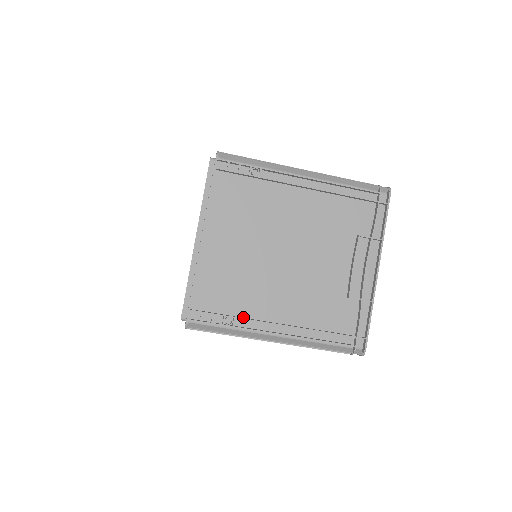
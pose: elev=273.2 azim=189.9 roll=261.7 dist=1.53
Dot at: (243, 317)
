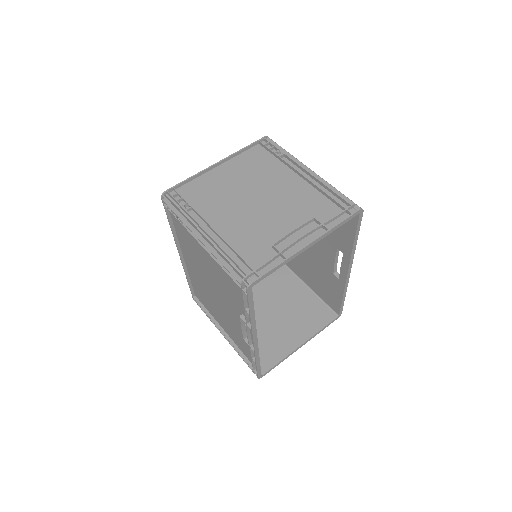
Dot at: (197, 213)
